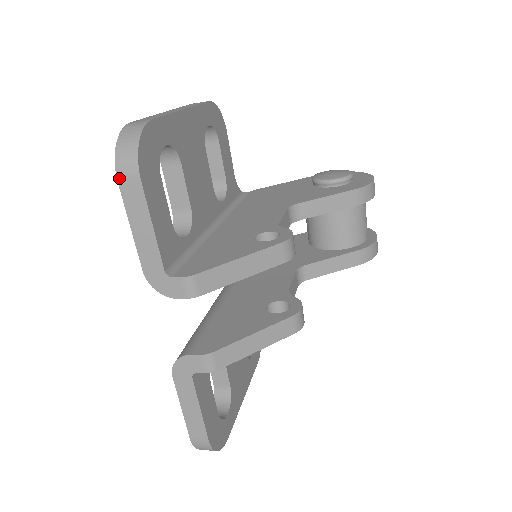
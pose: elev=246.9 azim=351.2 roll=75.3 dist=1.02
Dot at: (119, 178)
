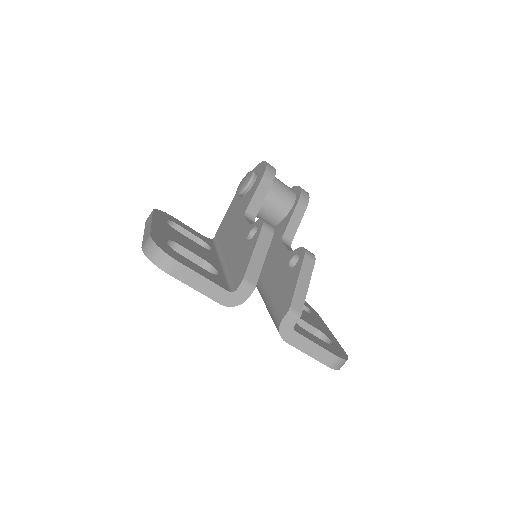
Dot at: (167, 272)
